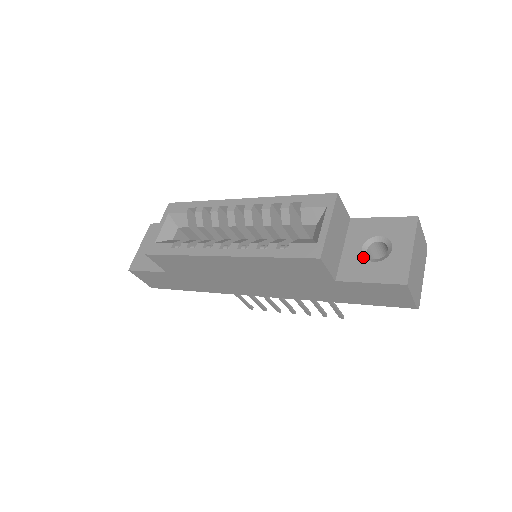
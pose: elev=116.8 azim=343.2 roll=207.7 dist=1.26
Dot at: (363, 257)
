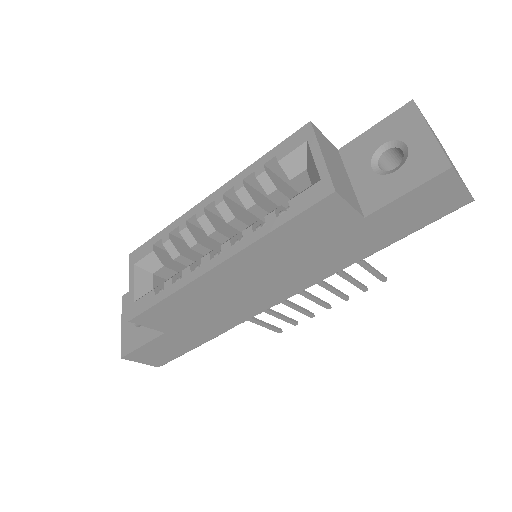
Dot at: (379, 175)
